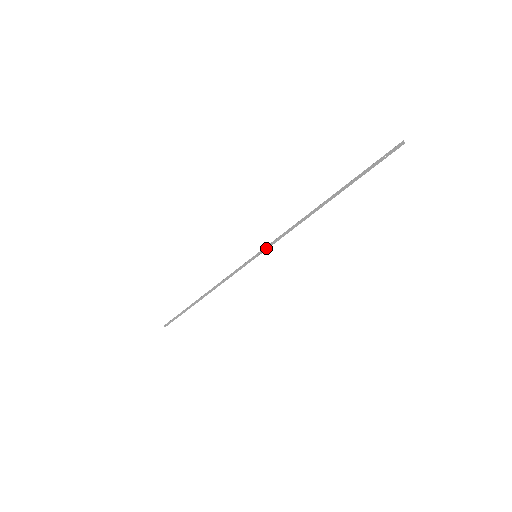
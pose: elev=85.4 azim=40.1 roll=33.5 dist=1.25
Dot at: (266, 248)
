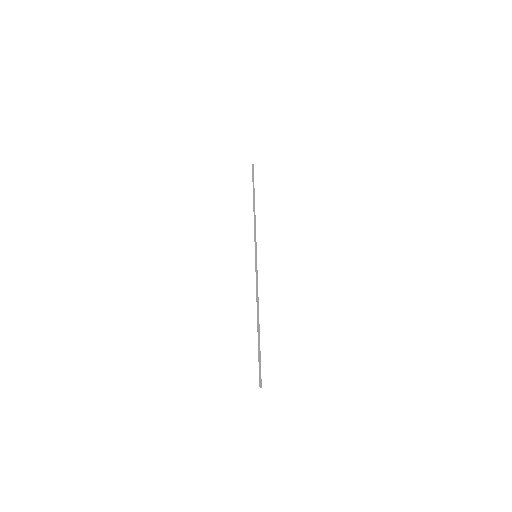
Dot at: (256, 266)
